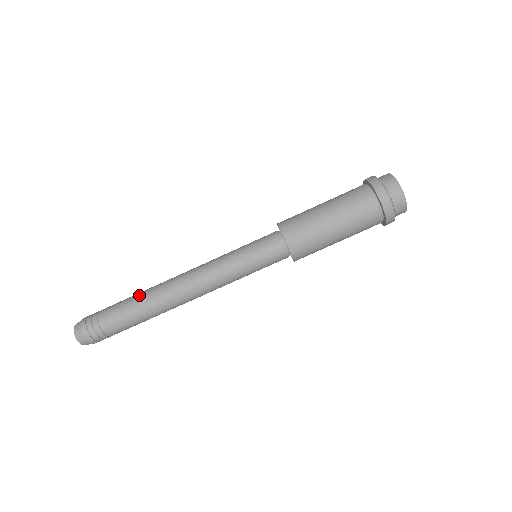
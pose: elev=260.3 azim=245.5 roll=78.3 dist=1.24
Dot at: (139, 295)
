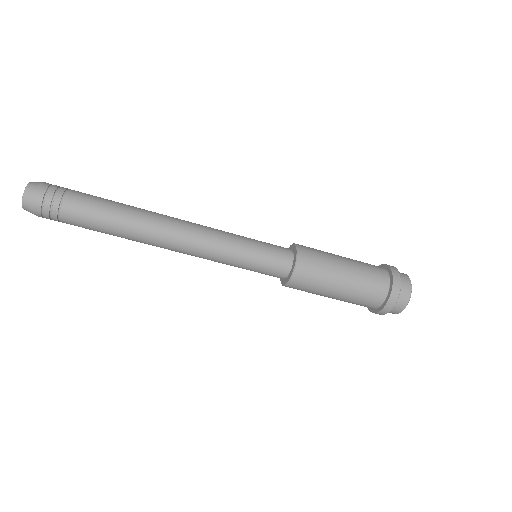
Dot at: (125, 205)
